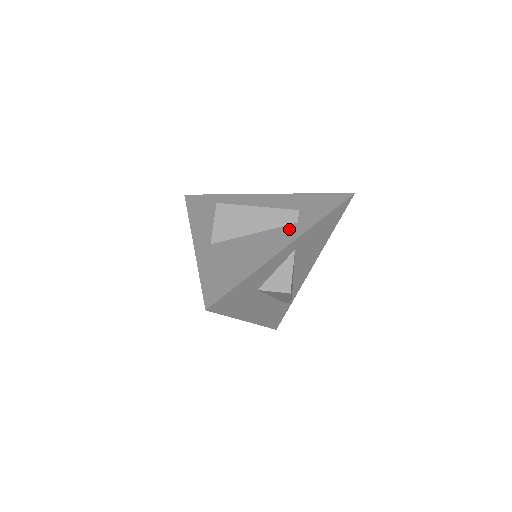
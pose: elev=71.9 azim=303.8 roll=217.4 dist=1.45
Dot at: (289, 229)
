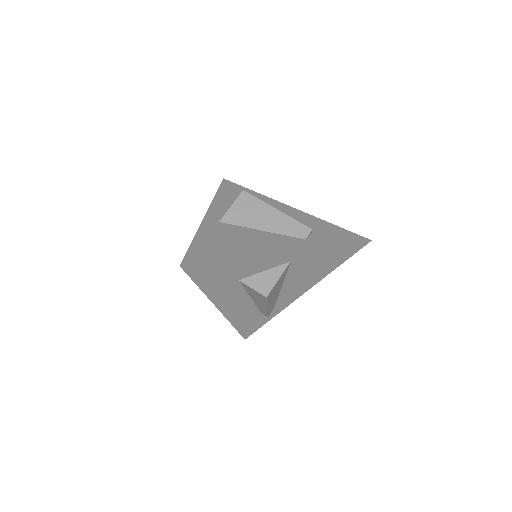
Dot at: (294, 241)
